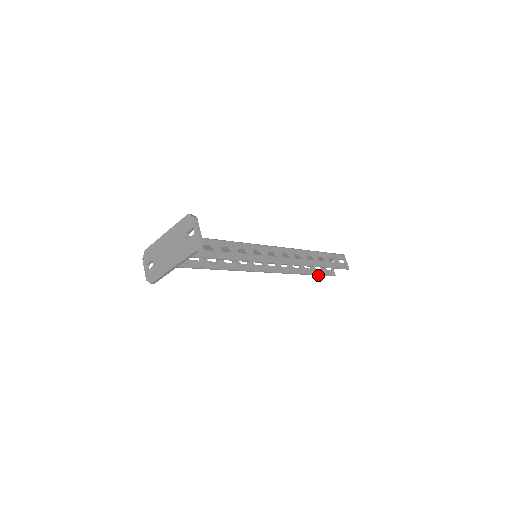
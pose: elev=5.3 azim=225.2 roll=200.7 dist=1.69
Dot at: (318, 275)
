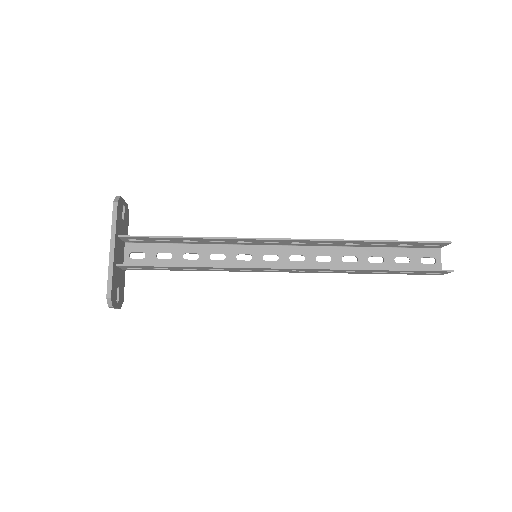
Dot at: (407, 271)
